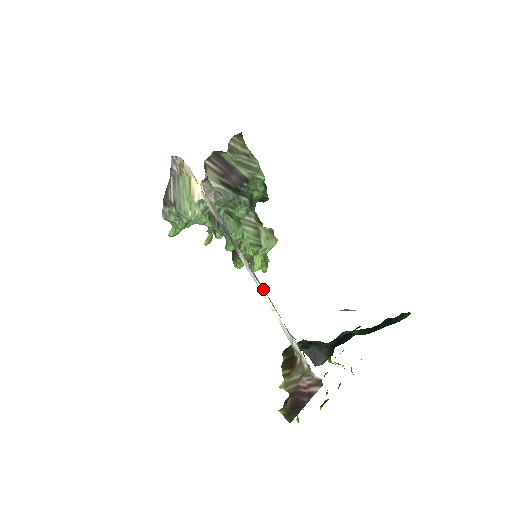
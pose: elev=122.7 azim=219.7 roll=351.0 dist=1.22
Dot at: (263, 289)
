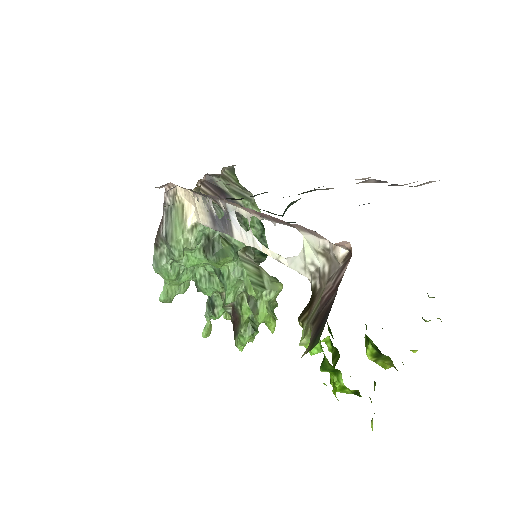
Dot at: (264, 246)
